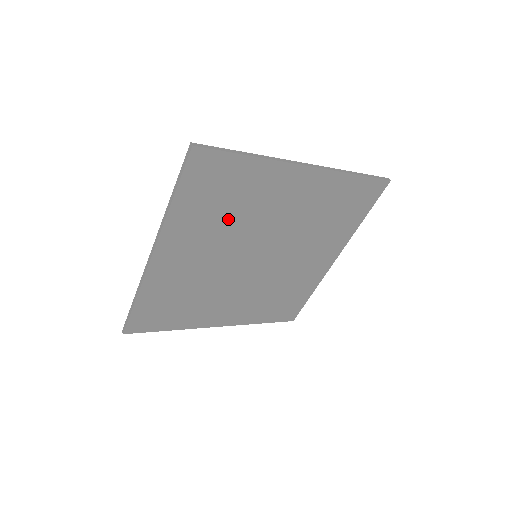
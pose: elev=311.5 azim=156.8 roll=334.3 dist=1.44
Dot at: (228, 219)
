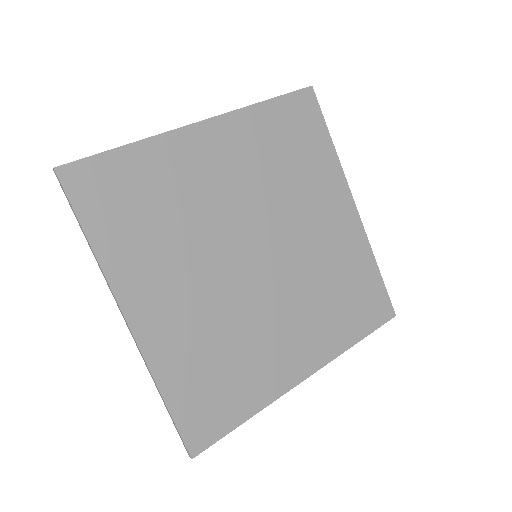
Dot at: (277, 174)
